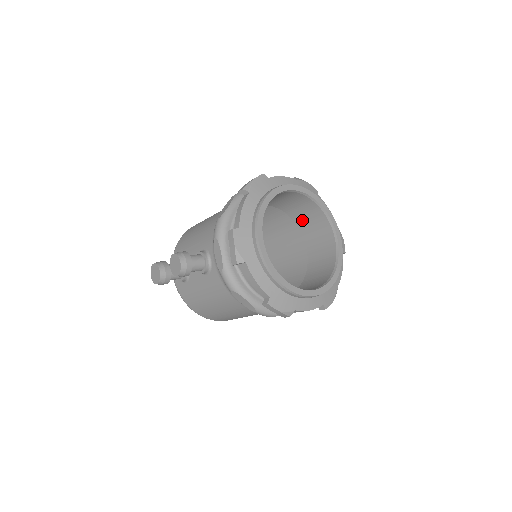
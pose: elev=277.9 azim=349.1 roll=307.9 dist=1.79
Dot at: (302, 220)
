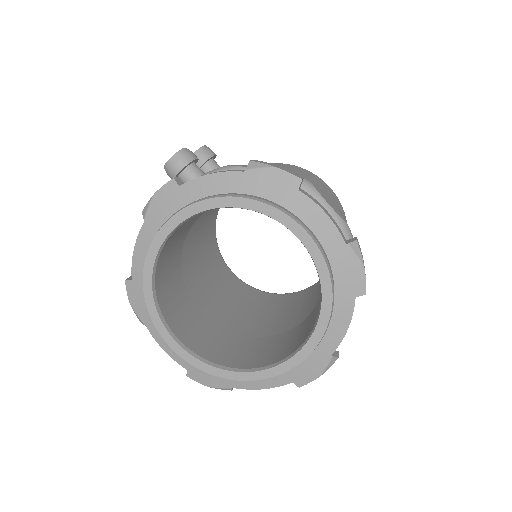
Dot at: occluded
